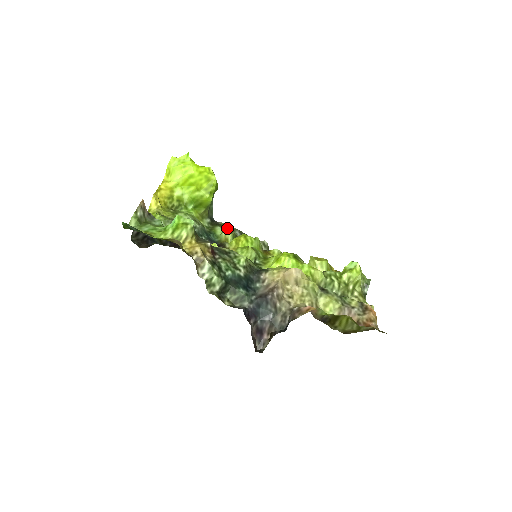
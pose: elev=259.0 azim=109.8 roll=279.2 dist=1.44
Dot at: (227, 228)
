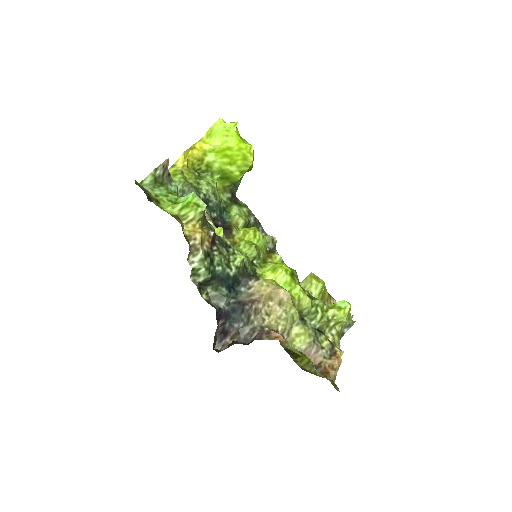
Dot at: (244, 210)
